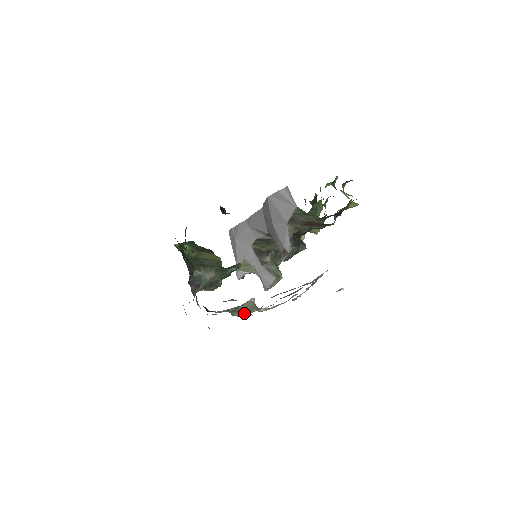
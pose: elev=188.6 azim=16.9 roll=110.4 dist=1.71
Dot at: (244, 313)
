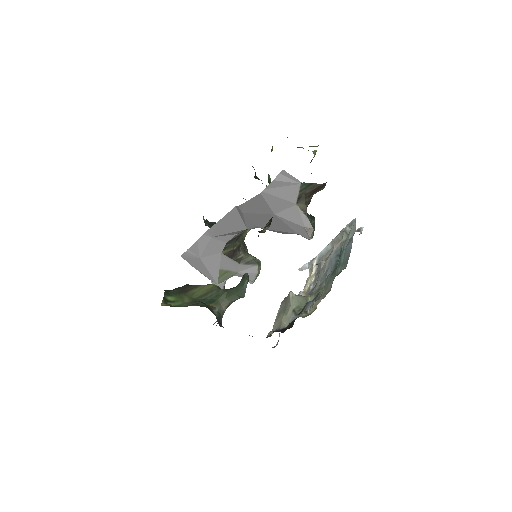
Dot at: occluded
